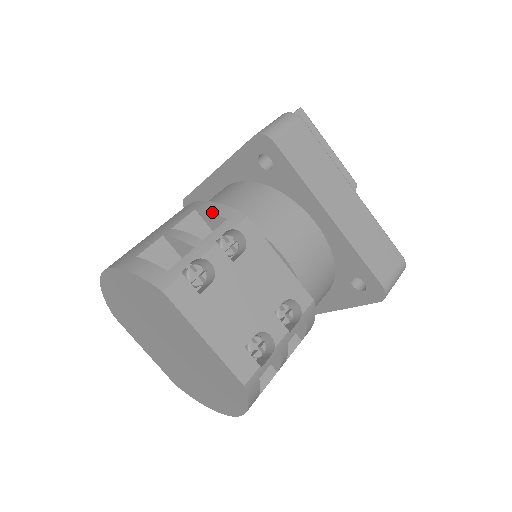
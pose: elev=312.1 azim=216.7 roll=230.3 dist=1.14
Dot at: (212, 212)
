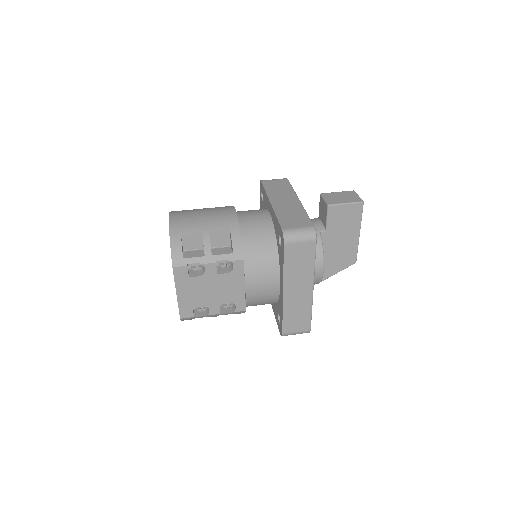
Dot at: (232, 241)
